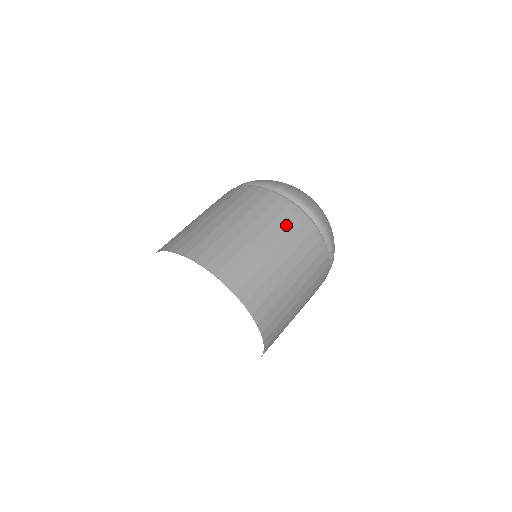
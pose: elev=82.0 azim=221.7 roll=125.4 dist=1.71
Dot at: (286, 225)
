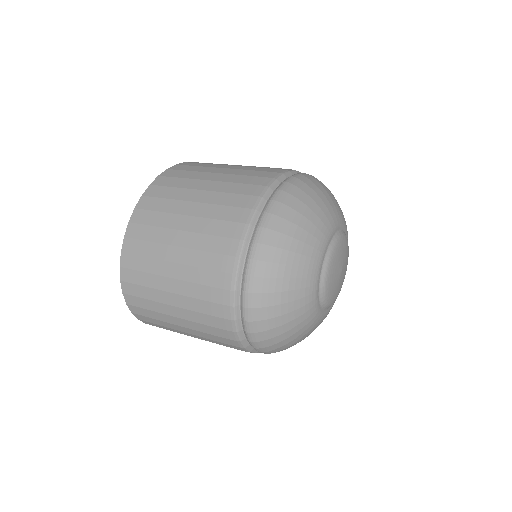
Dot at: (208, 326)
